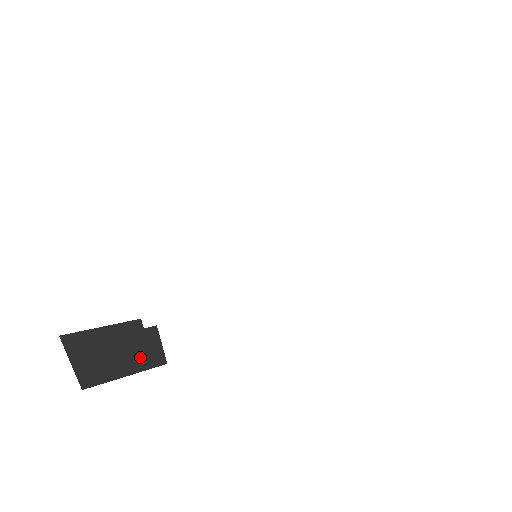
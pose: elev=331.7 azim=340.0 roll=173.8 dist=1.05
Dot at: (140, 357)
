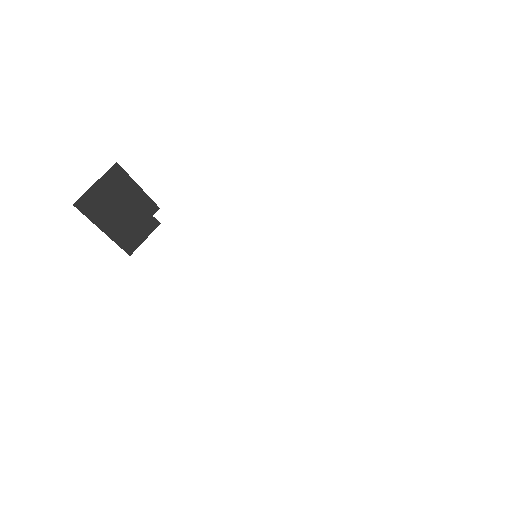
Dot at: (126, 230)
